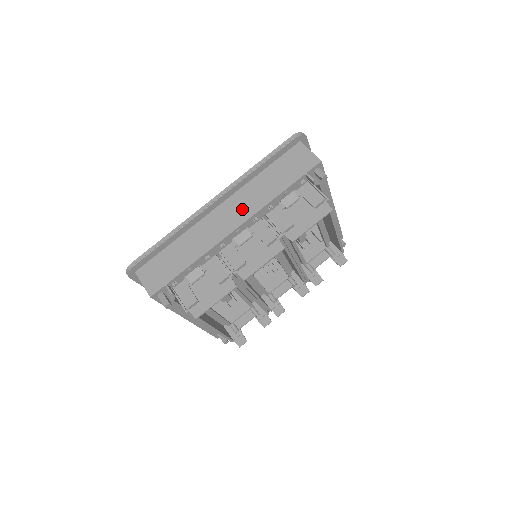
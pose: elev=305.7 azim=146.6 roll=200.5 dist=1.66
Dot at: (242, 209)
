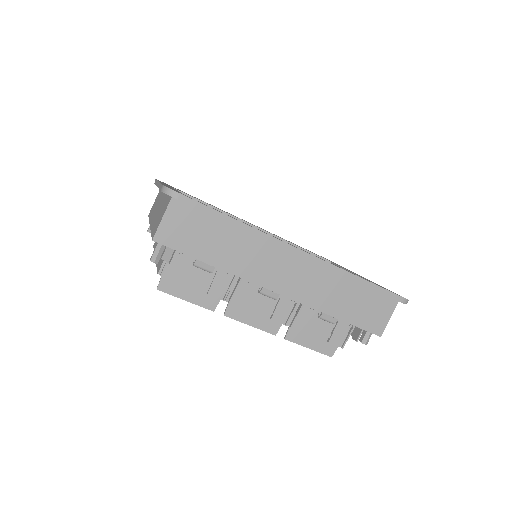
Dot at: (302, 285)
